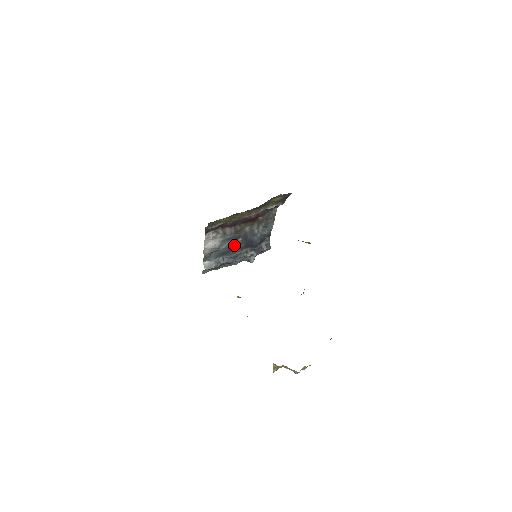
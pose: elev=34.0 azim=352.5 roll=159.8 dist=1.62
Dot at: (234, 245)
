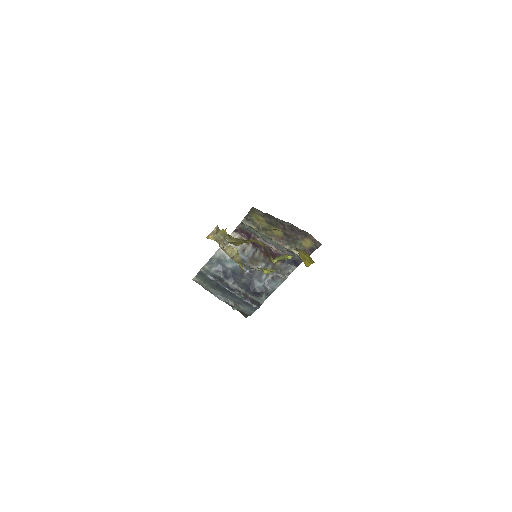
Dot at: (239, 272)
